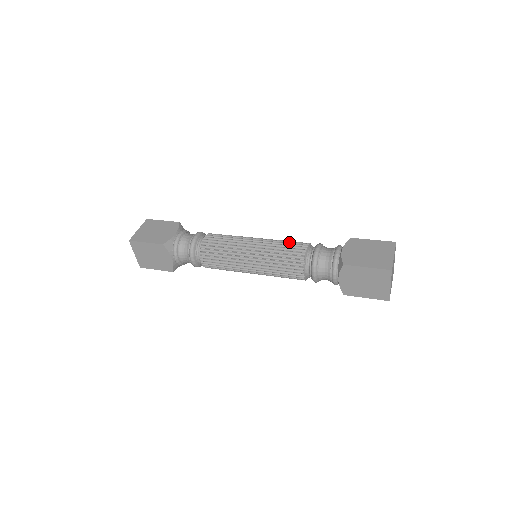
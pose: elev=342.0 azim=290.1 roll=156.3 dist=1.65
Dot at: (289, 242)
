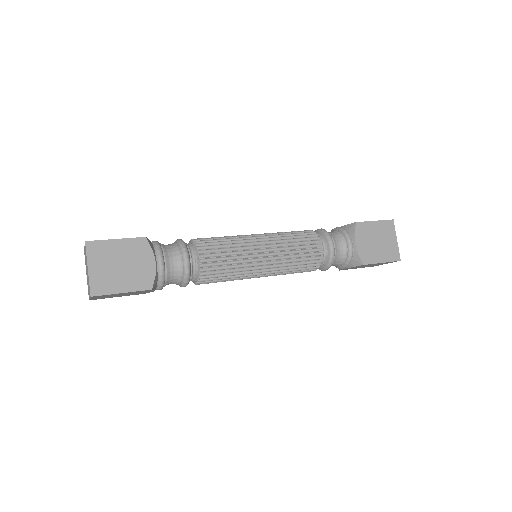
Dot at: occluded
